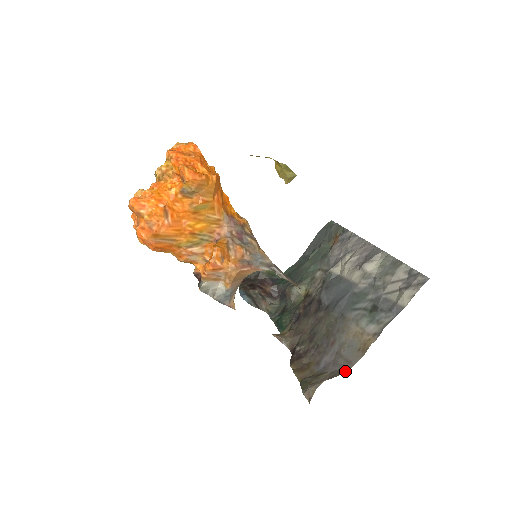
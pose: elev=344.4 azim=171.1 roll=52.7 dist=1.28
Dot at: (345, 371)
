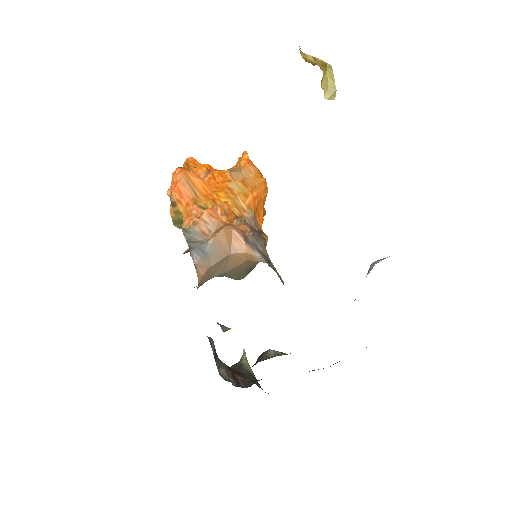
Dot at: occluded
